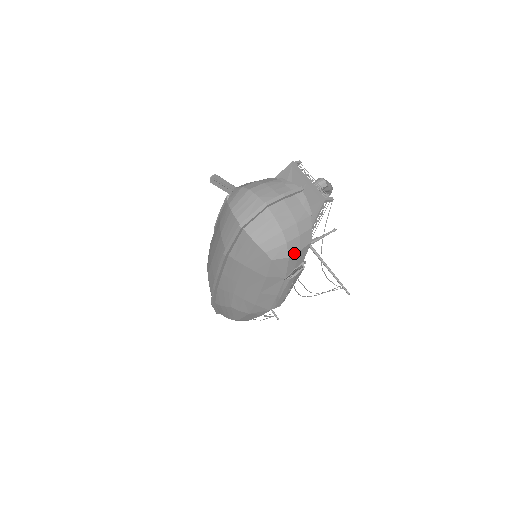
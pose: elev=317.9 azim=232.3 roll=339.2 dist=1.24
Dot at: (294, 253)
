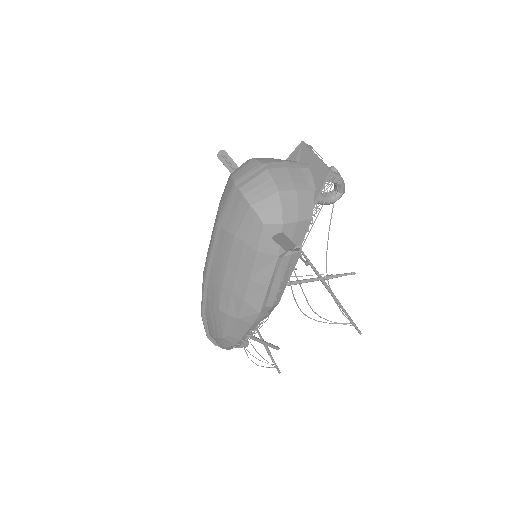
Dot at: (289, 222)
